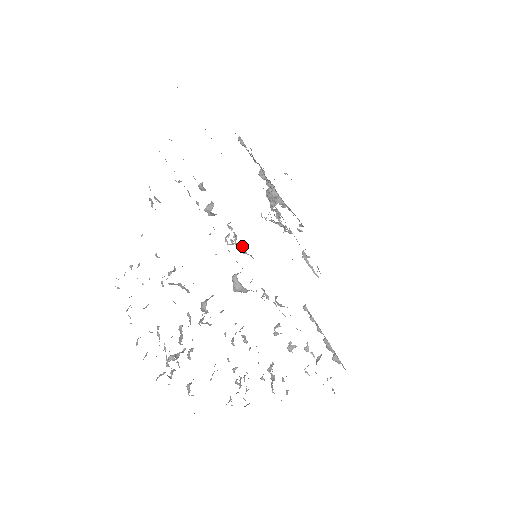
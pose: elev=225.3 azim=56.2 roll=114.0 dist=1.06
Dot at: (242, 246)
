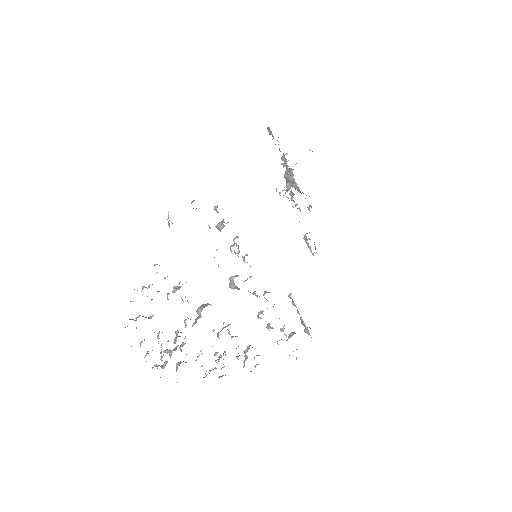
Dot at: (243, 257)
